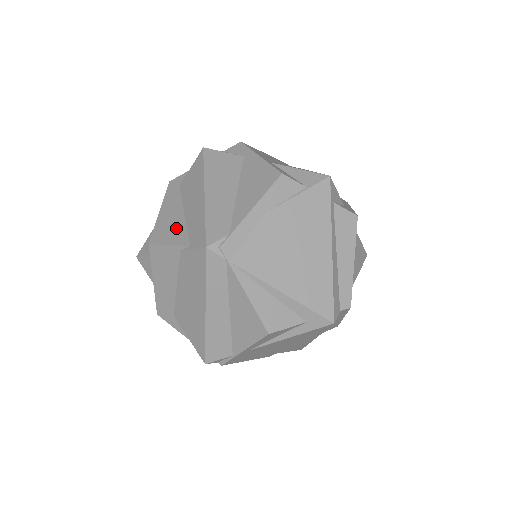
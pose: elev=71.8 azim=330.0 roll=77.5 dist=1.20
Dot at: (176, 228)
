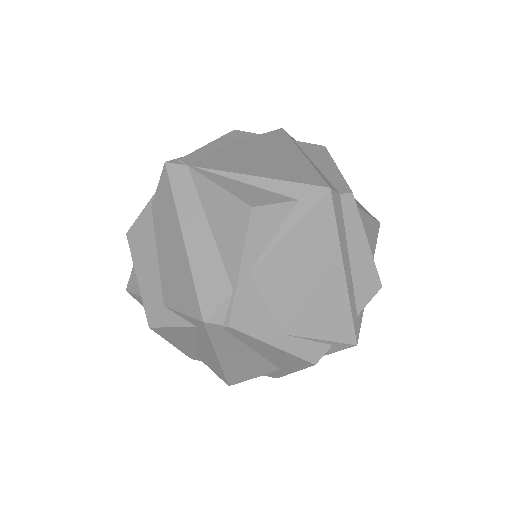
Dot at: occluded
